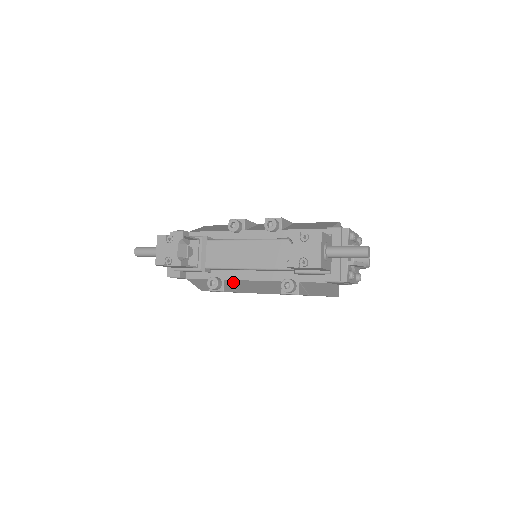
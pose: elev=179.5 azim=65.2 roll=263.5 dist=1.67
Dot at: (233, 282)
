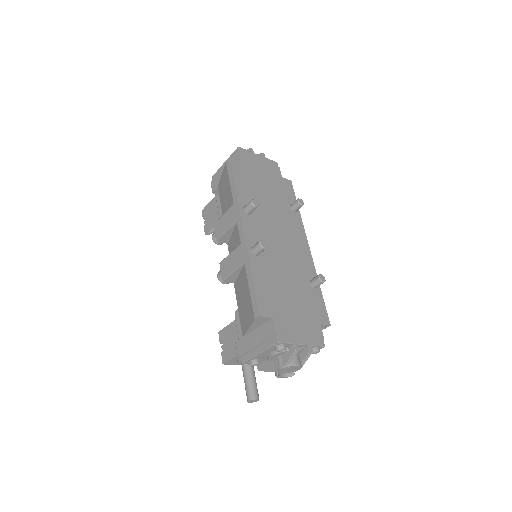
Dot at: occluded
